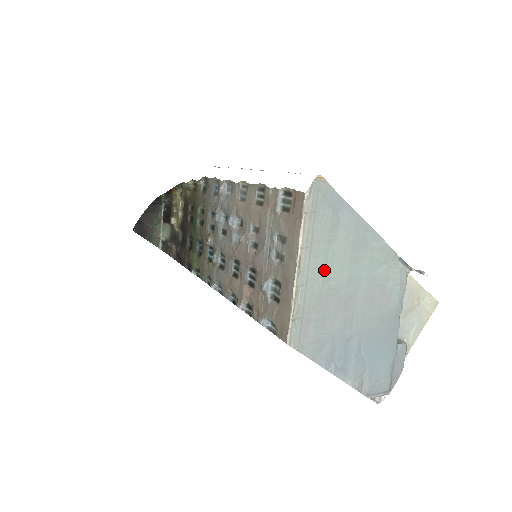
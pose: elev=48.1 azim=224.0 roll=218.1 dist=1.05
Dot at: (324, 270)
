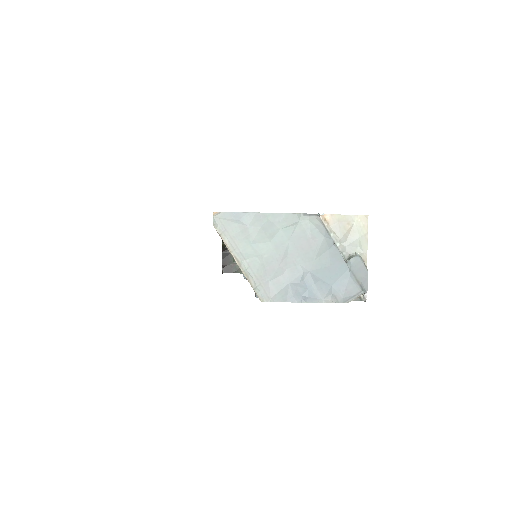
Dot at: (255, 253)
